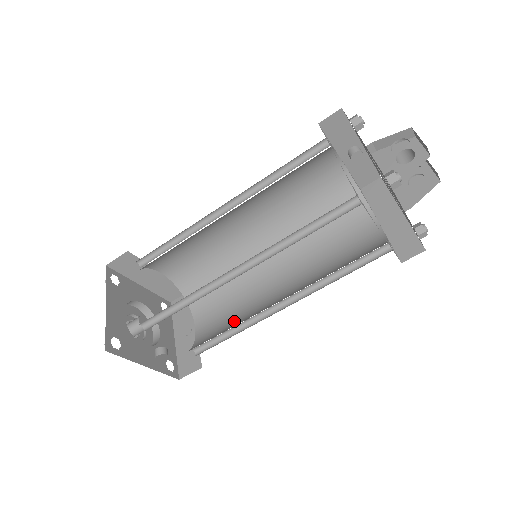
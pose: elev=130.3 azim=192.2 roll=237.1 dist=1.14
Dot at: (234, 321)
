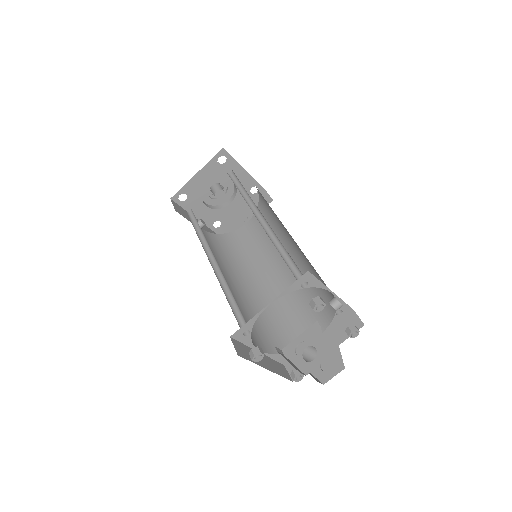
Dot at: (244, 254)
